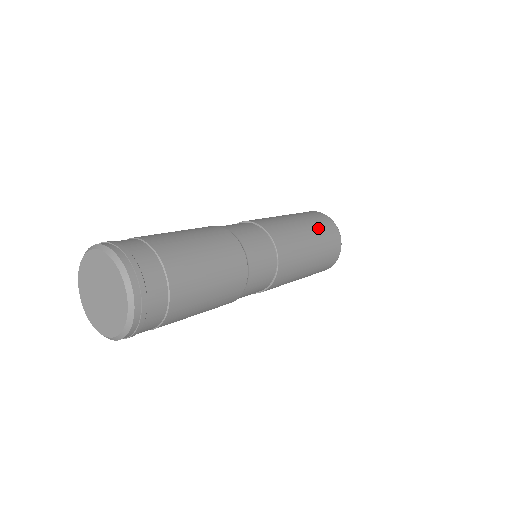
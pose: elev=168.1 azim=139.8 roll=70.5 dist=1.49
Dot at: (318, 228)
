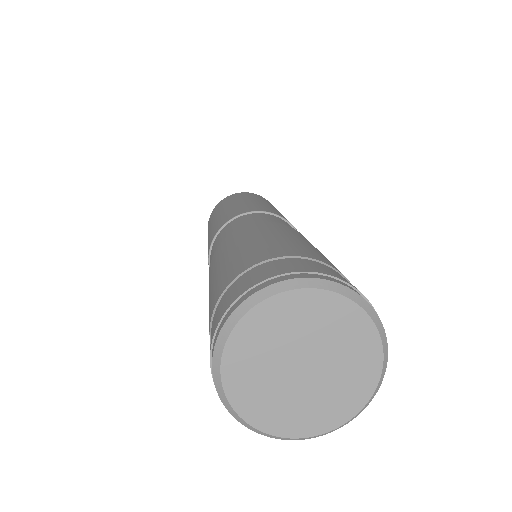
Dot at: (253, 197)
